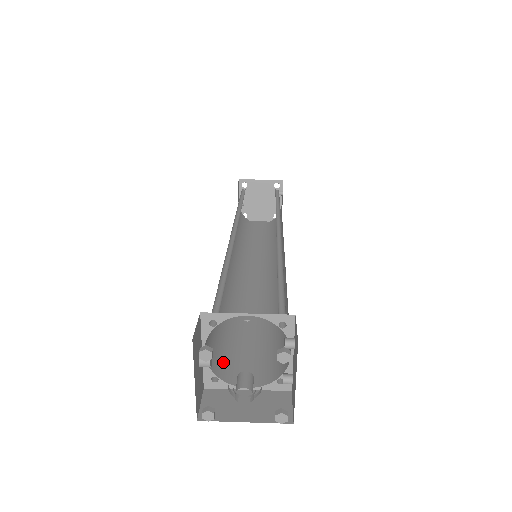
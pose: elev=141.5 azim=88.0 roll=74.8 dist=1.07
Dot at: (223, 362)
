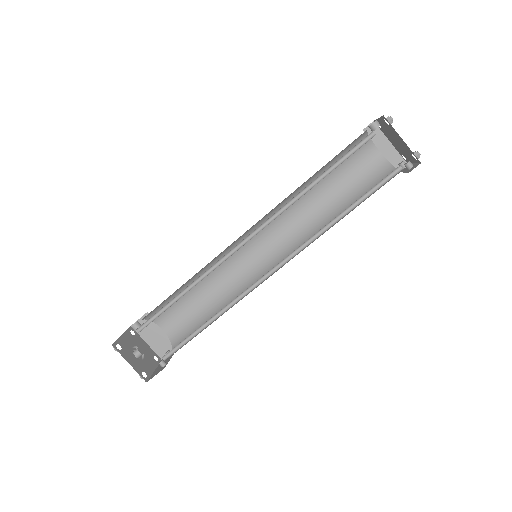
Dot at: occluded
